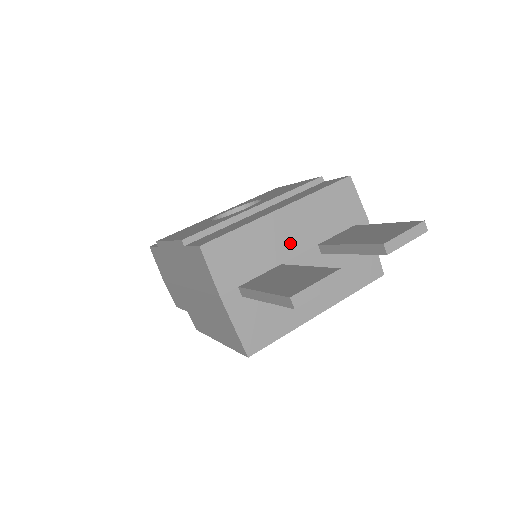
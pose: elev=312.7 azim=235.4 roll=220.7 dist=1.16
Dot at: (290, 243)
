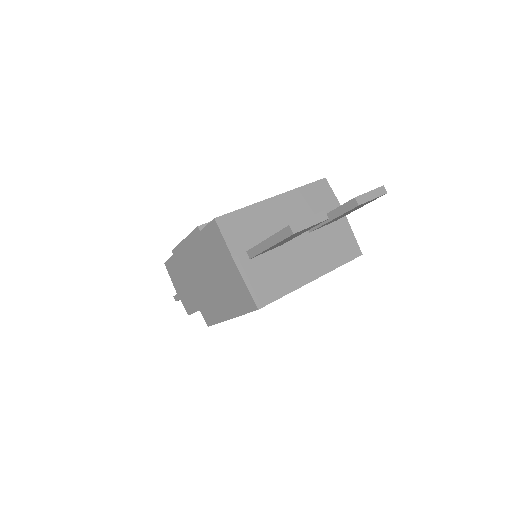
Dot at: (284, 222)
